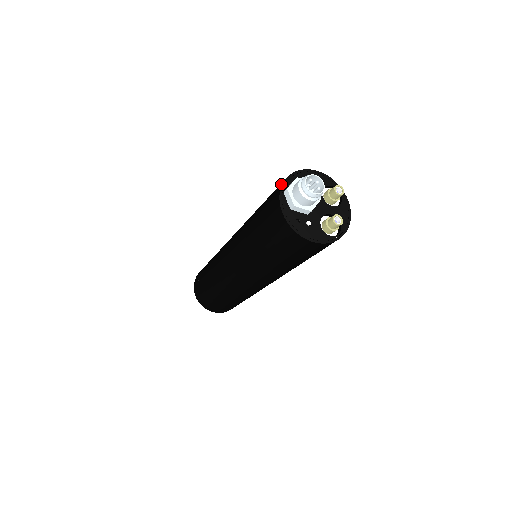
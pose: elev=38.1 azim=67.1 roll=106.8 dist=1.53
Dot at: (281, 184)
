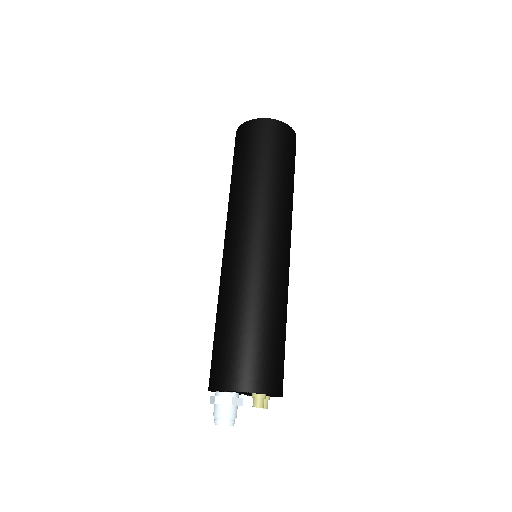
Dot at: (208, 387)
